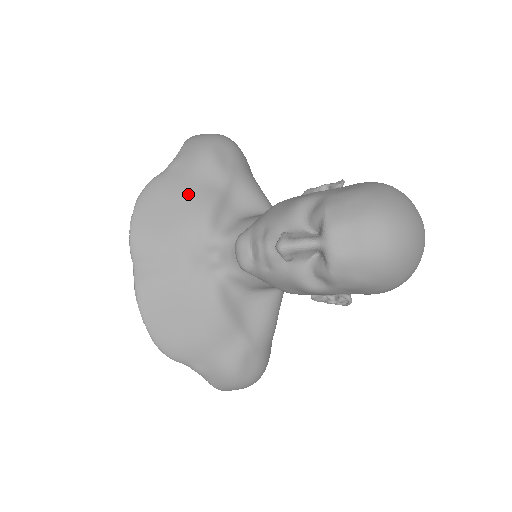
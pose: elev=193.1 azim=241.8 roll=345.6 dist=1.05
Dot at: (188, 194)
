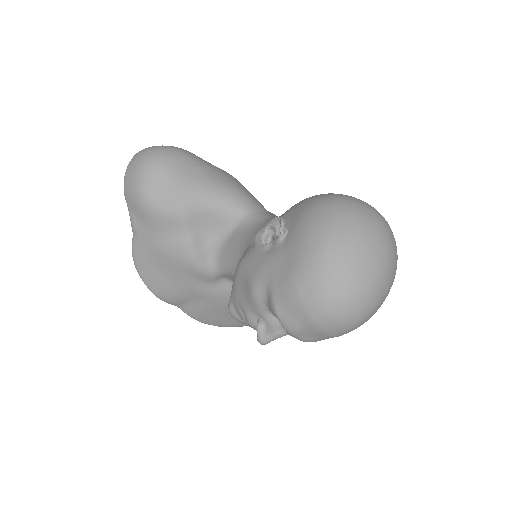
Dot at: (167, 254)
